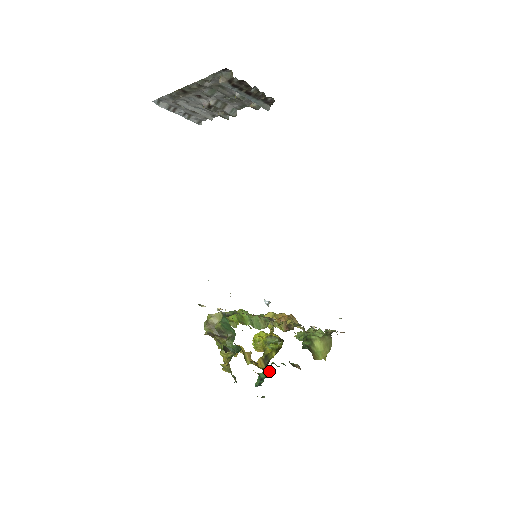
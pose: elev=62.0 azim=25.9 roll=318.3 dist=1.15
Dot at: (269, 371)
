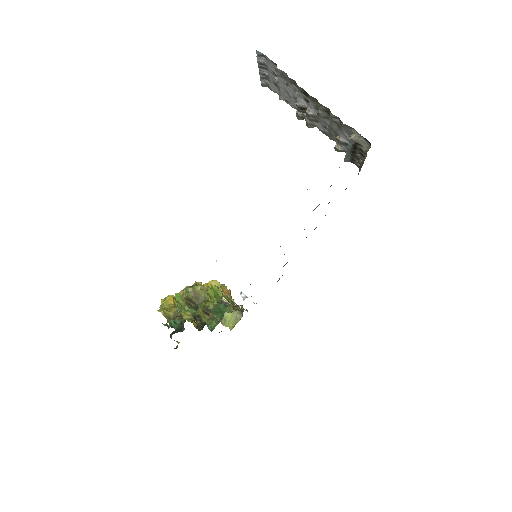
Dot at: occluded
